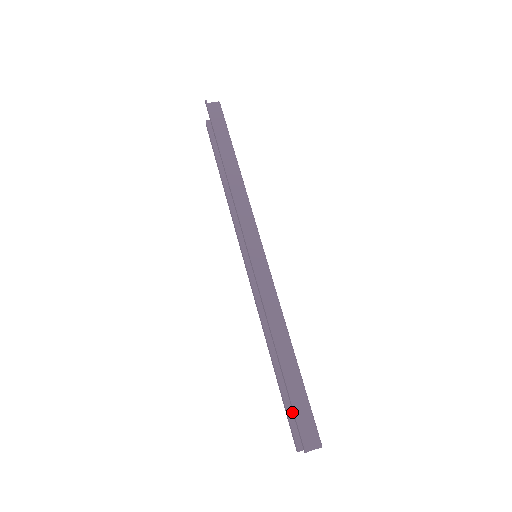
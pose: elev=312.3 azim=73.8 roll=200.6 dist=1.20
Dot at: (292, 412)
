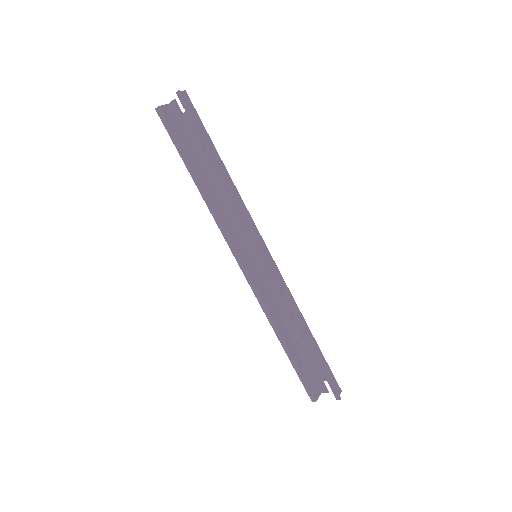
Dot at: (305, 375)
